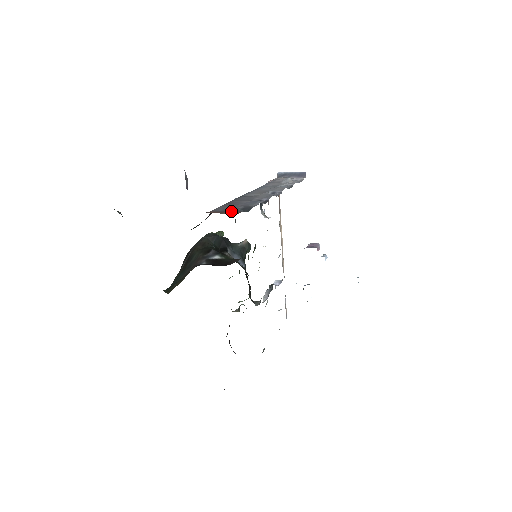
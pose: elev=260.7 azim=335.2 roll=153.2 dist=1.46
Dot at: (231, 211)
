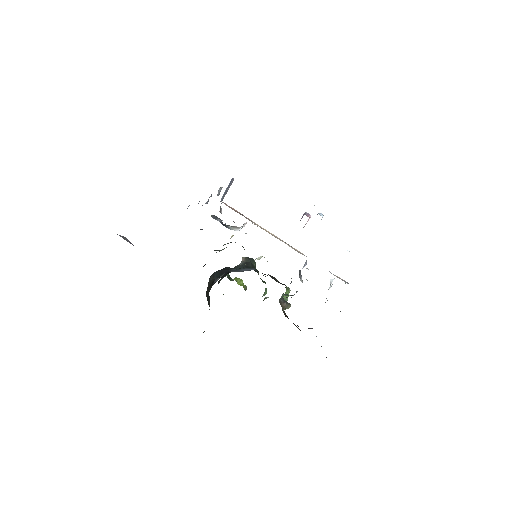
Dot at: occluded
